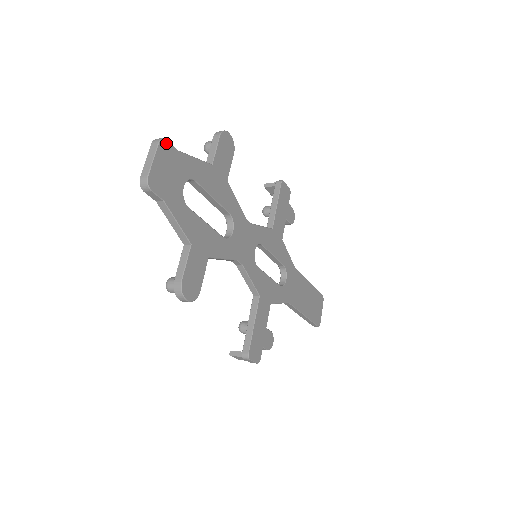
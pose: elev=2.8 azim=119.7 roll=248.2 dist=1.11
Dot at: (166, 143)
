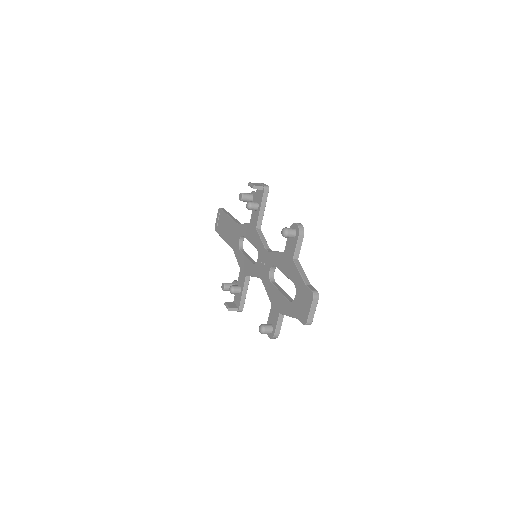
Dot at: (317, 293)
